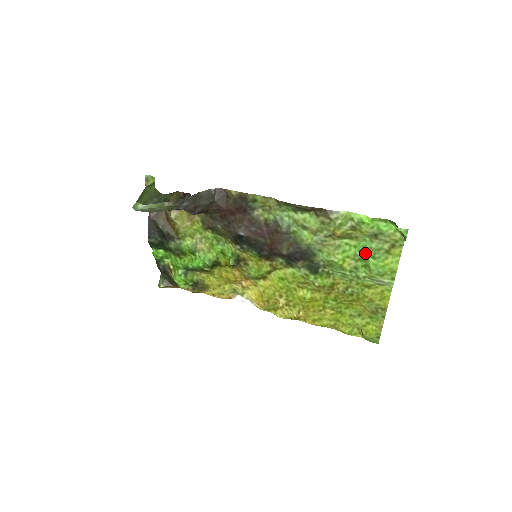
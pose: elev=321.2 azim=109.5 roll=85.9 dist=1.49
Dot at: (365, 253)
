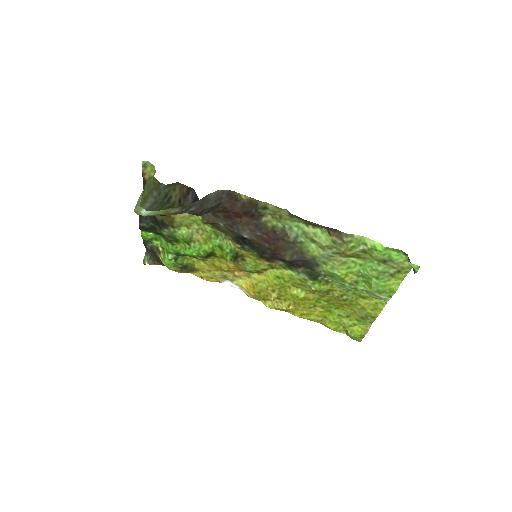
Dot at: (369, 273)
